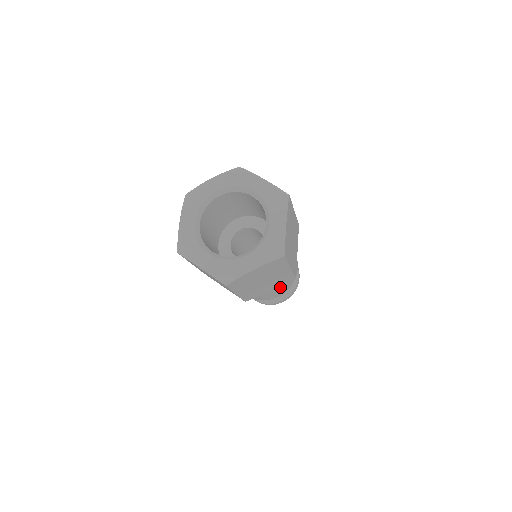
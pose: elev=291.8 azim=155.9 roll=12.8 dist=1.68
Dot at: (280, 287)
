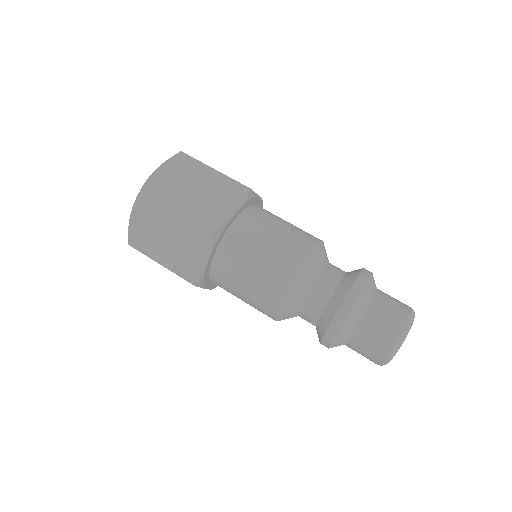
Dot at: (255, 274)
